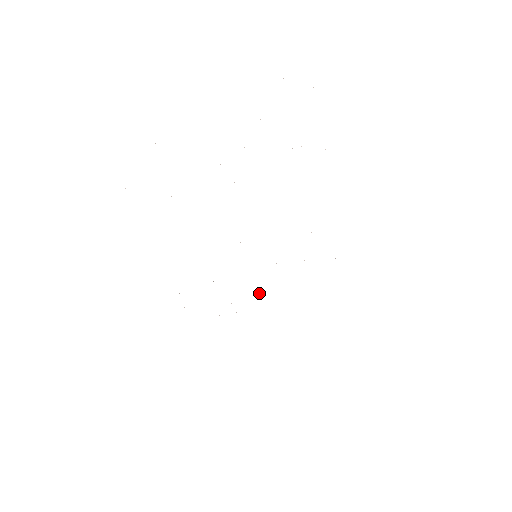
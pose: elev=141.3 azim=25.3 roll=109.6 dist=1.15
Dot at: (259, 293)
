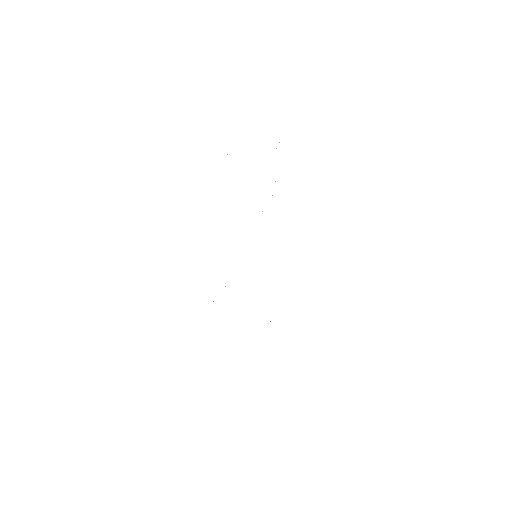
Dot at: occluded
